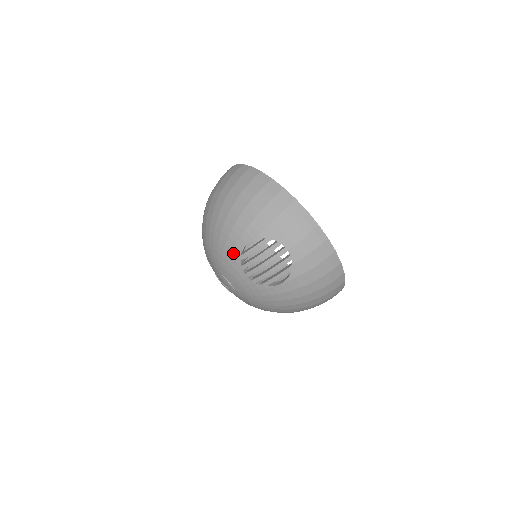
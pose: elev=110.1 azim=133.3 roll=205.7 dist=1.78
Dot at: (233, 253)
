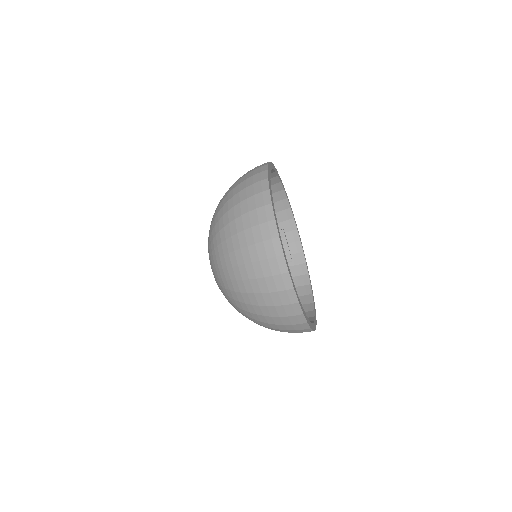
Dot at: occluded
